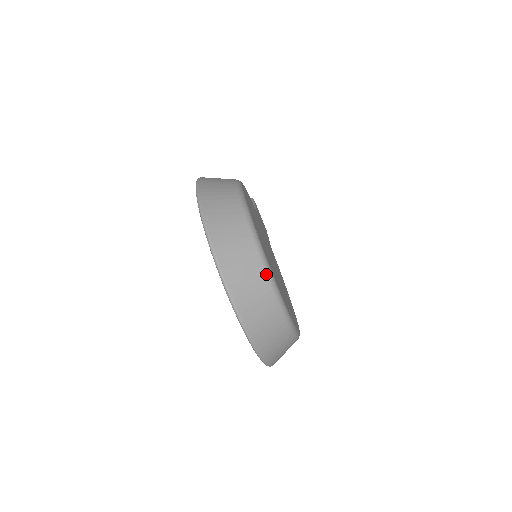
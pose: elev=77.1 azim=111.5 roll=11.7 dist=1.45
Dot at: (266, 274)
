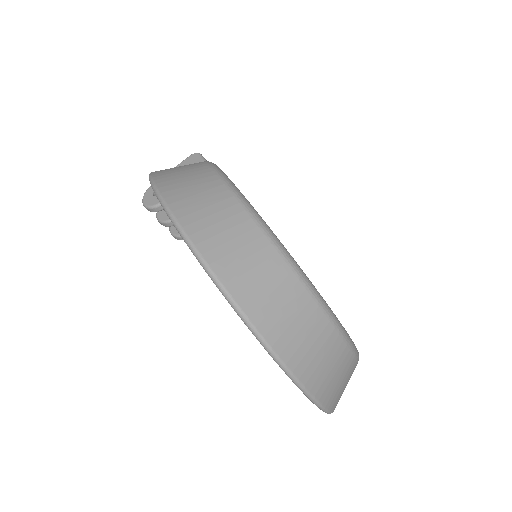
Dot at: (333, 326)
